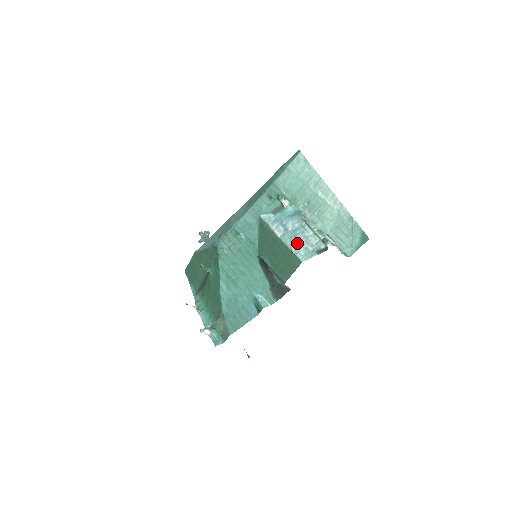
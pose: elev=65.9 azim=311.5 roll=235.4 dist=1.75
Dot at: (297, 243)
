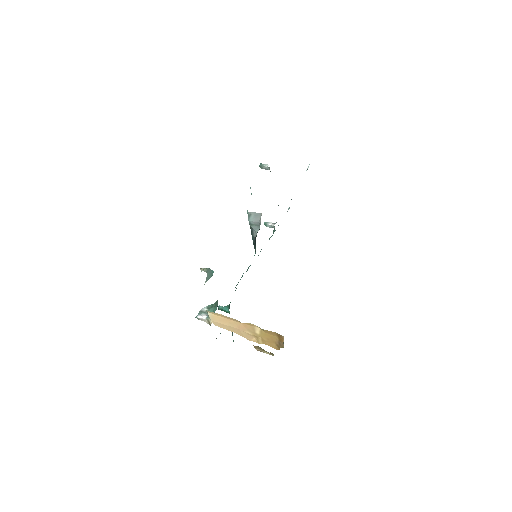
Dot at: occluded
